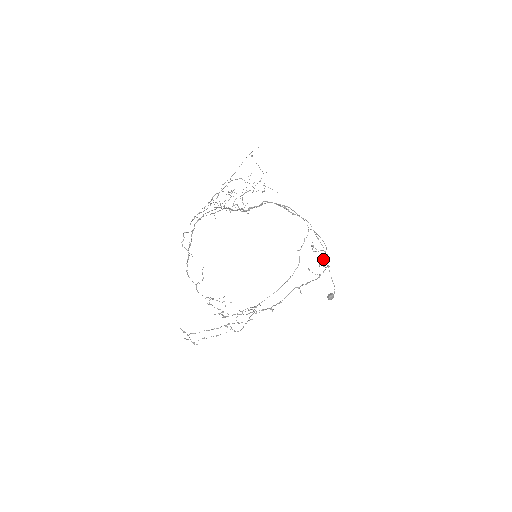
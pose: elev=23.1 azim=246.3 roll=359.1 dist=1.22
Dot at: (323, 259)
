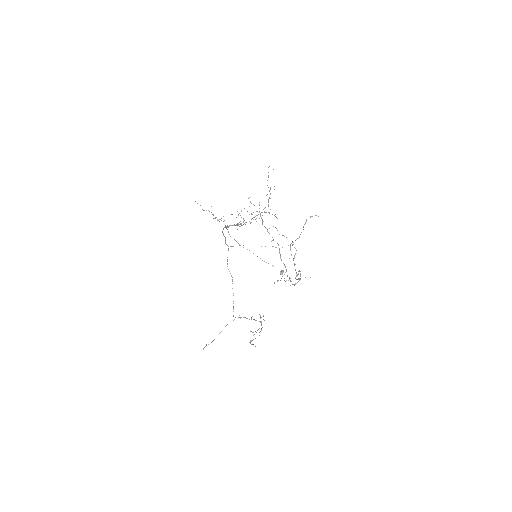
Dot at: occluded
